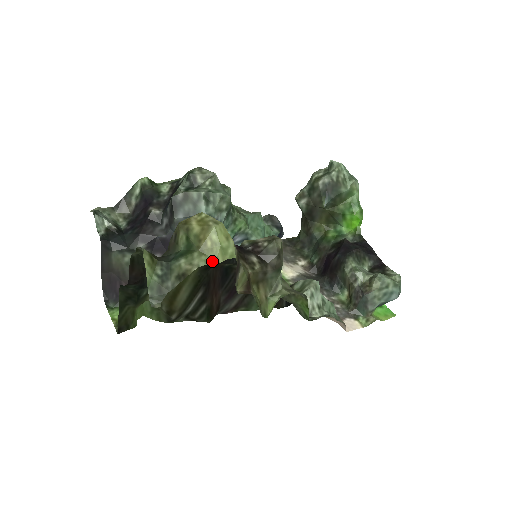
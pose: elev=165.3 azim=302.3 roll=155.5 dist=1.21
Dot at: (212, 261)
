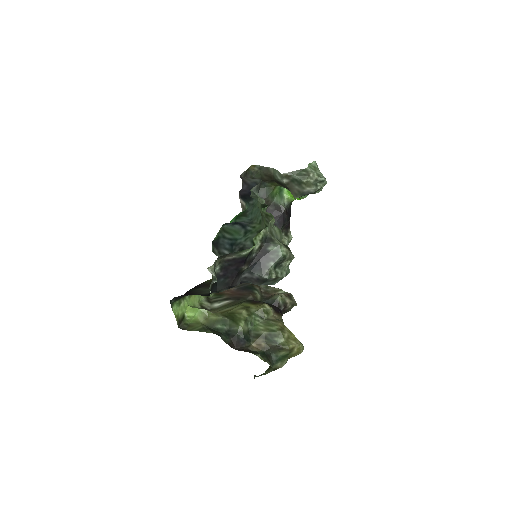
Dot at: occluded
